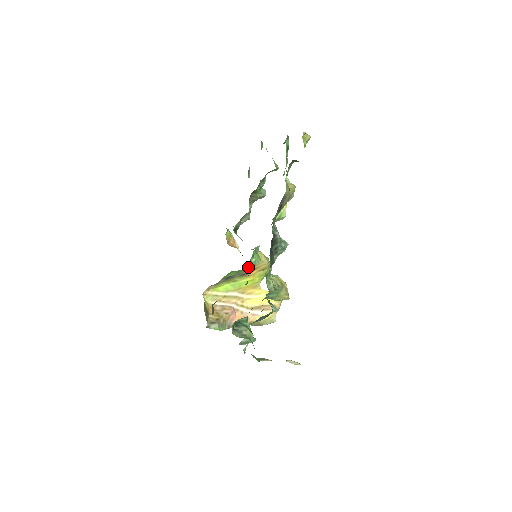
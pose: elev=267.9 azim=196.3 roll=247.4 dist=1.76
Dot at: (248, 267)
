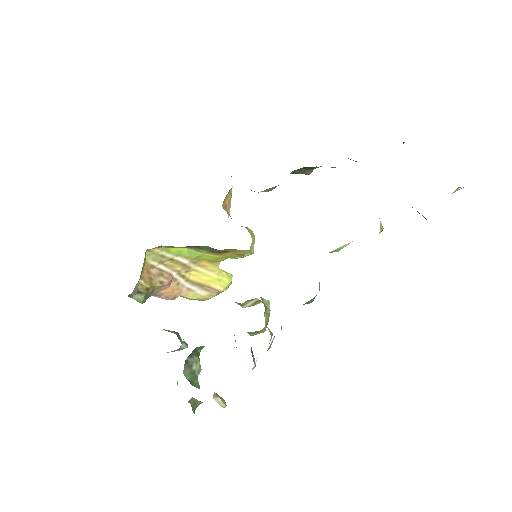
Dot at: occluded
